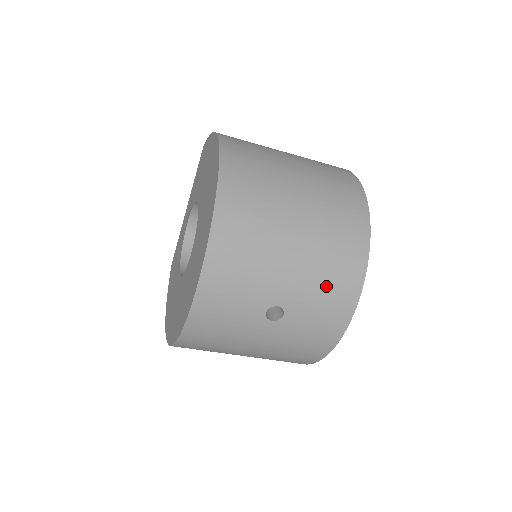
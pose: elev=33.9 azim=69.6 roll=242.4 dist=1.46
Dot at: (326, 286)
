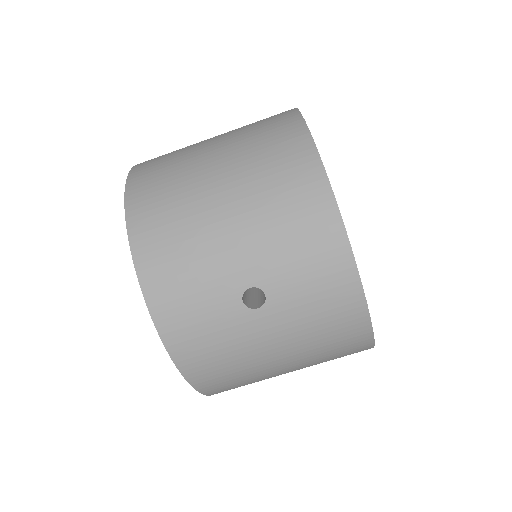
Dot at: (291, 234)
